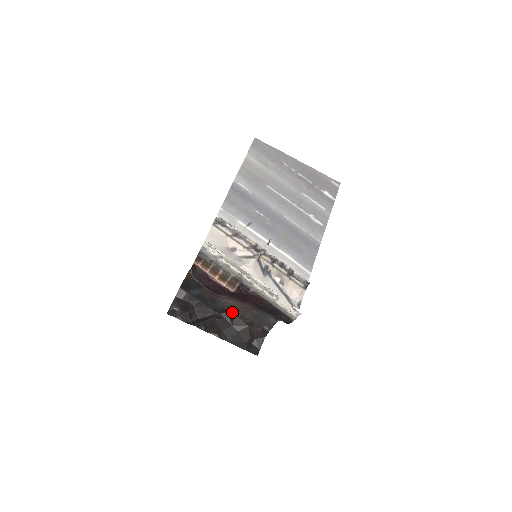
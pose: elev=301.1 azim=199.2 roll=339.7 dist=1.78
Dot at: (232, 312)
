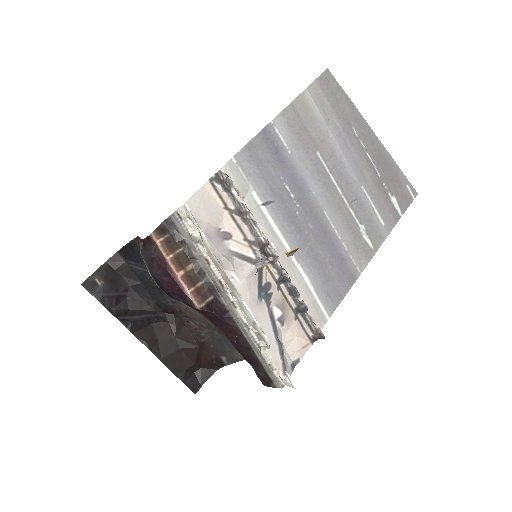
Dot at: (183, 318)
